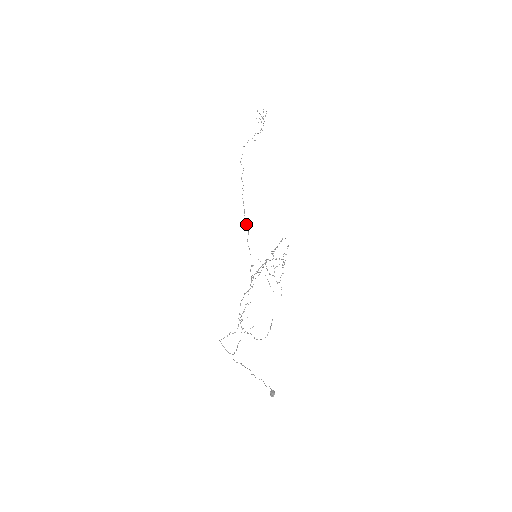
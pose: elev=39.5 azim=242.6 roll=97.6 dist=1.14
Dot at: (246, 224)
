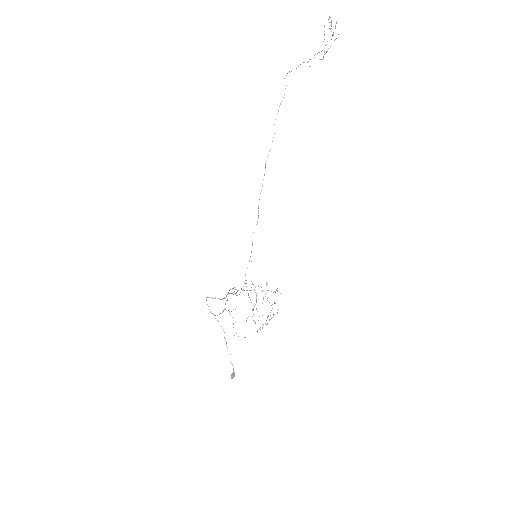
Dot at: (258, 210)
